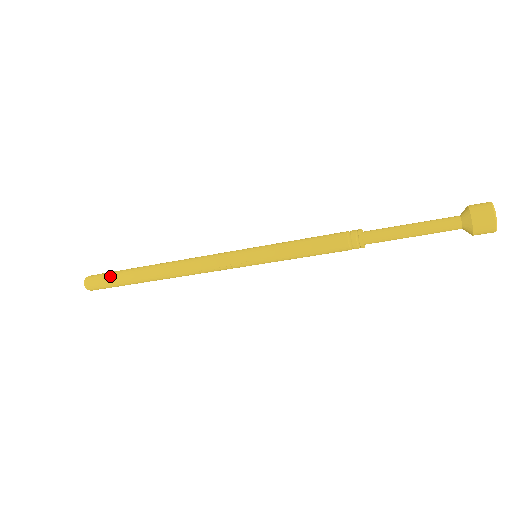
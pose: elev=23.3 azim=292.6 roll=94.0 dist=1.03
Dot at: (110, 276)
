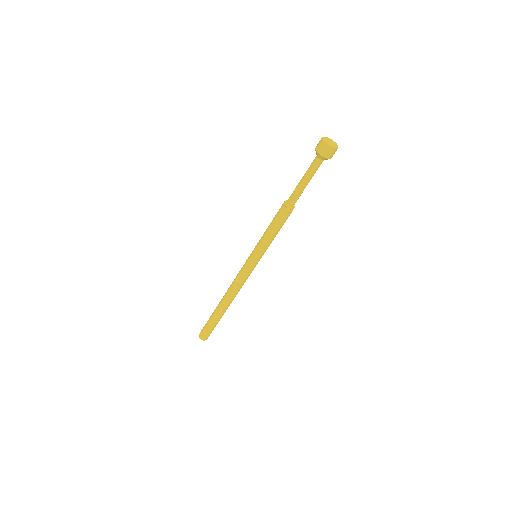
Dot at: (207, 323)
